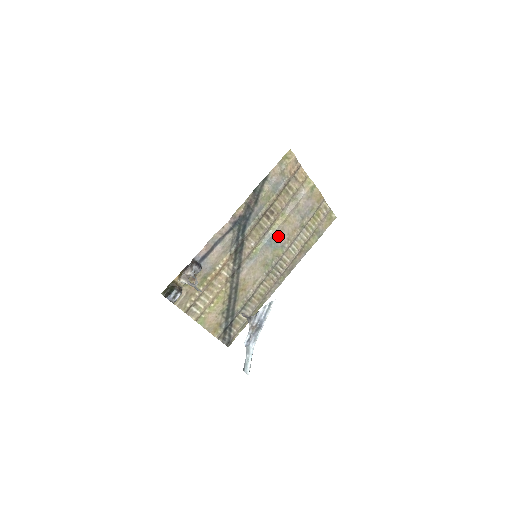
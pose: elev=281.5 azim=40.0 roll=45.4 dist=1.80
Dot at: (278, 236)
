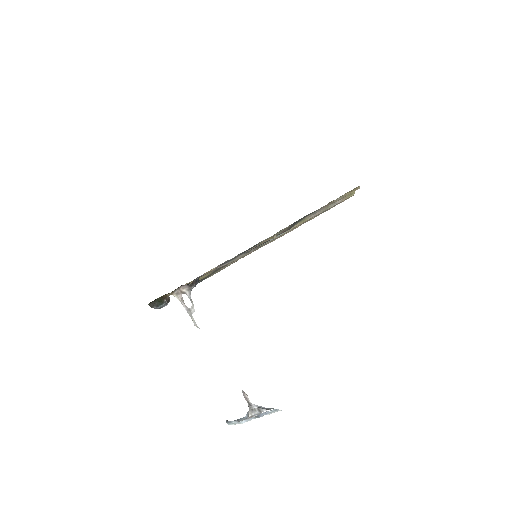
Dot at: occluded
